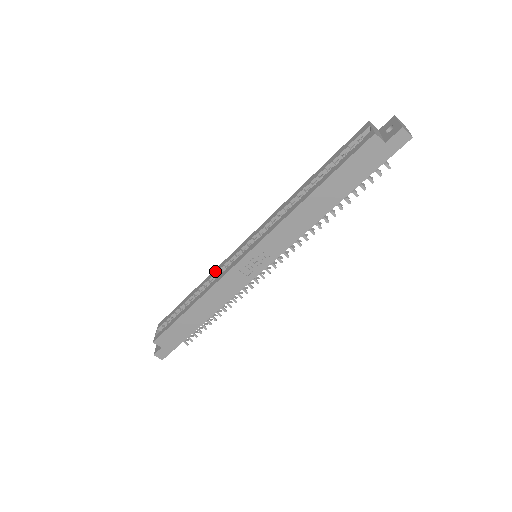
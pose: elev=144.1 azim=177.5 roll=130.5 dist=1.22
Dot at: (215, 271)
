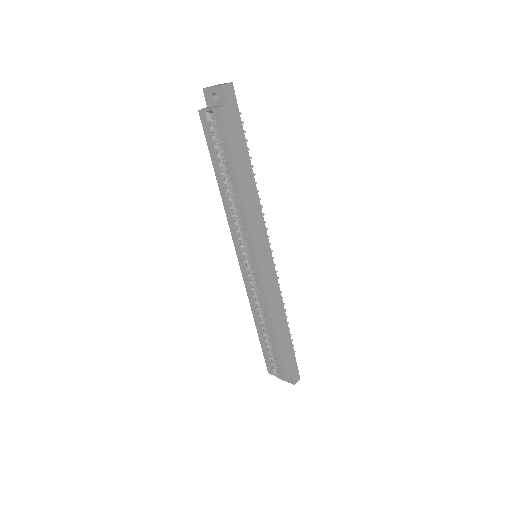
Dot at: (251, 299)
